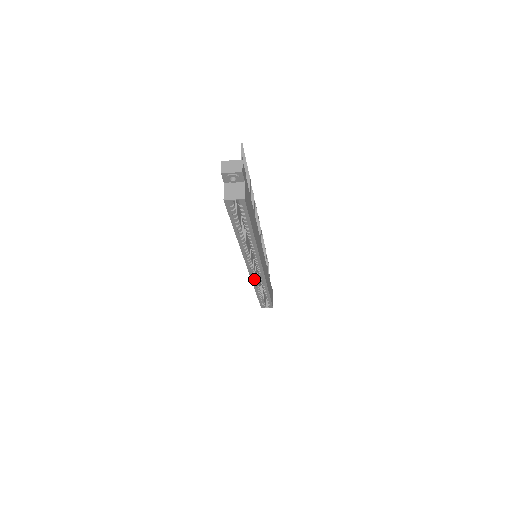
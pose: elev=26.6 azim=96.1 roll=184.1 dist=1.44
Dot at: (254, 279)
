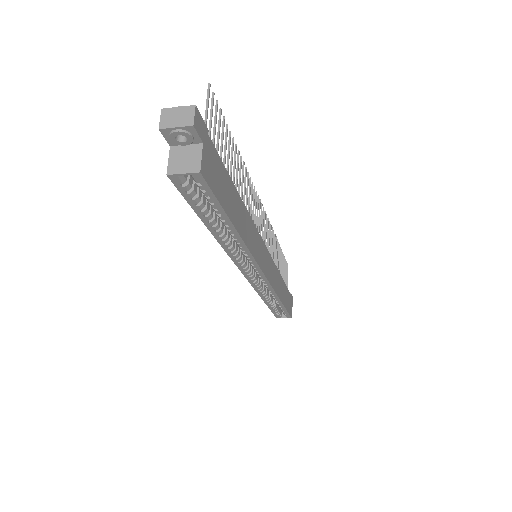
Dot at: (256, 286)
